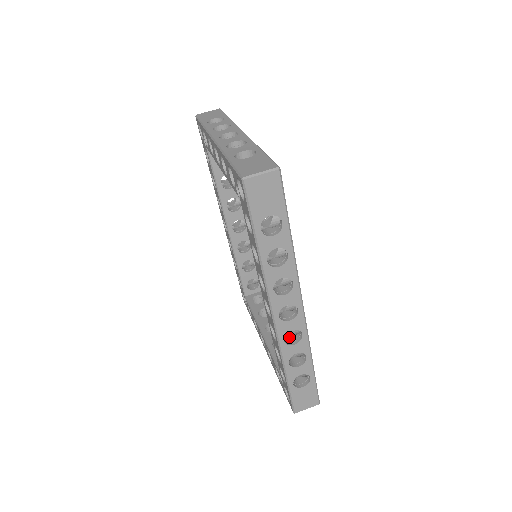
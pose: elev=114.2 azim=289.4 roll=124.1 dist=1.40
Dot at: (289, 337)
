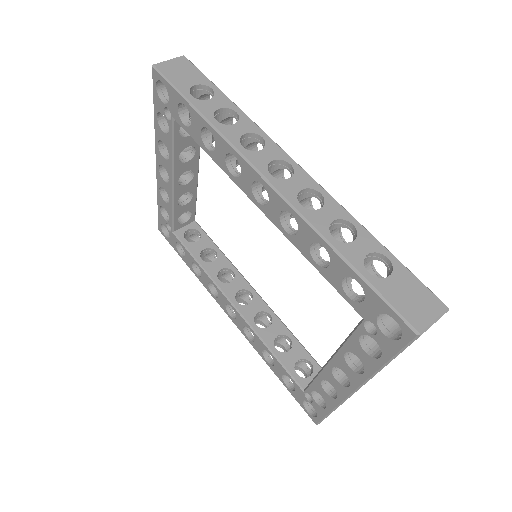
Dot at: occluded
